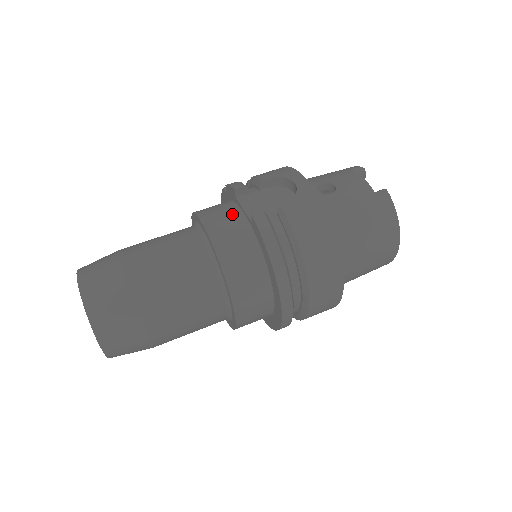
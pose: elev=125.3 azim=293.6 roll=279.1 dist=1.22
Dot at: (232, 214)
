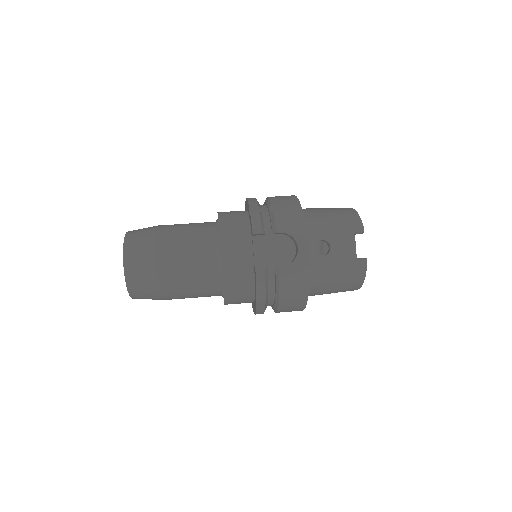
Dot at: (244, 250)
